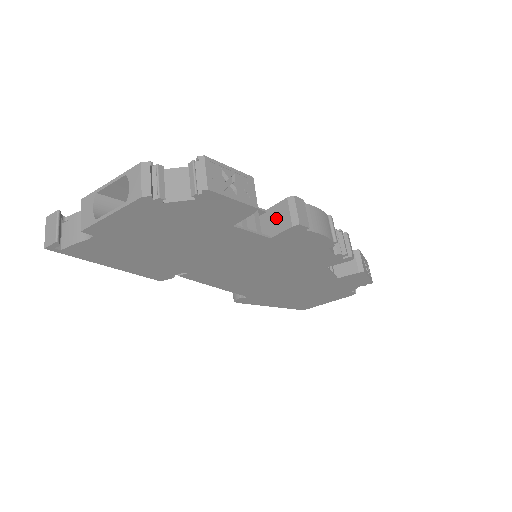
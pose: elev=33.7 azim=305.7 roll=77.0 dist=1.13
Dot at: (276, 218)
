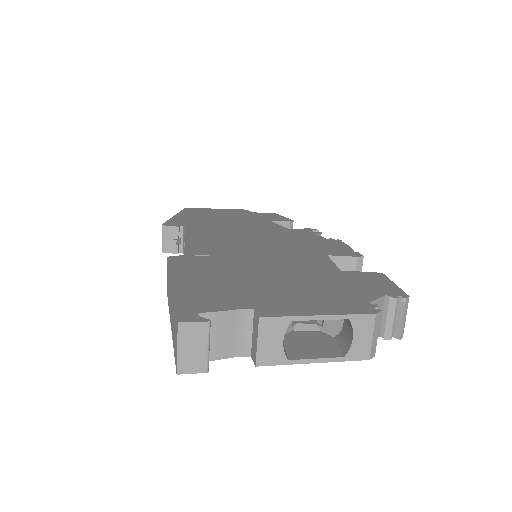
Dot at: occluded
